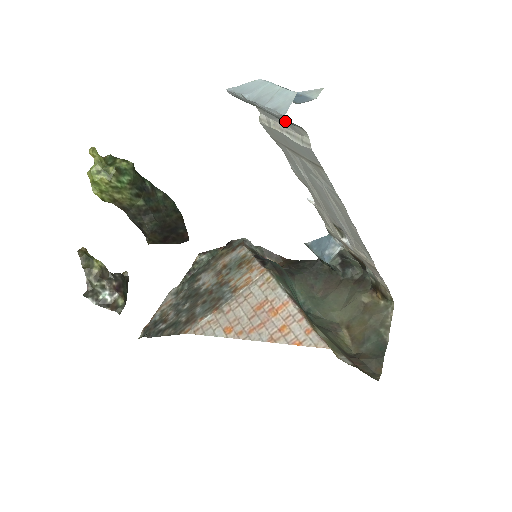
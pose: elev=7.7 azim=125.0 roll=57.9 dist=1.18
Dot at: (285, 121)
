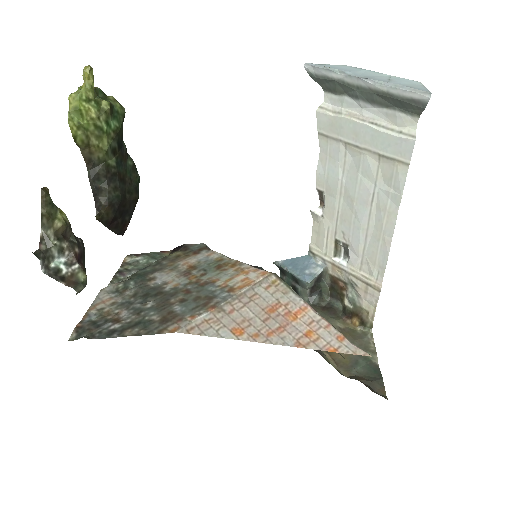
Dot at: (412, 102)
